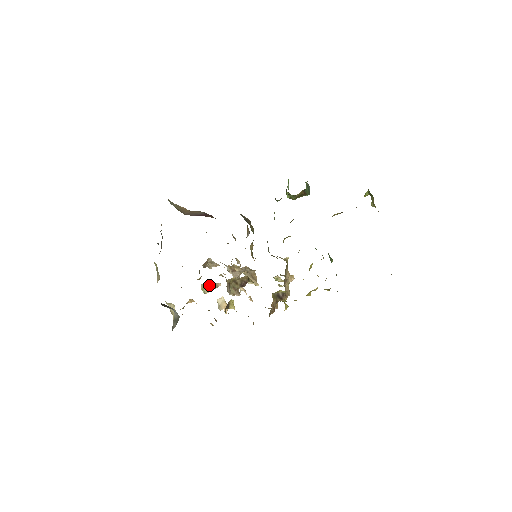
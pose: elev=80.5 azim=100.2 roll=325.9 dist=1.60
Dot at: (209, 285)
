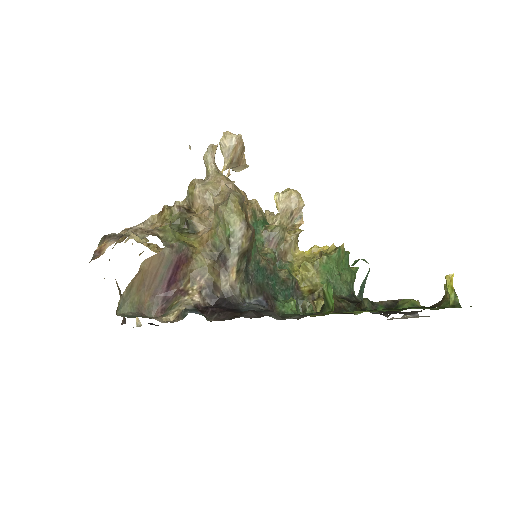
Dot at: occluded
